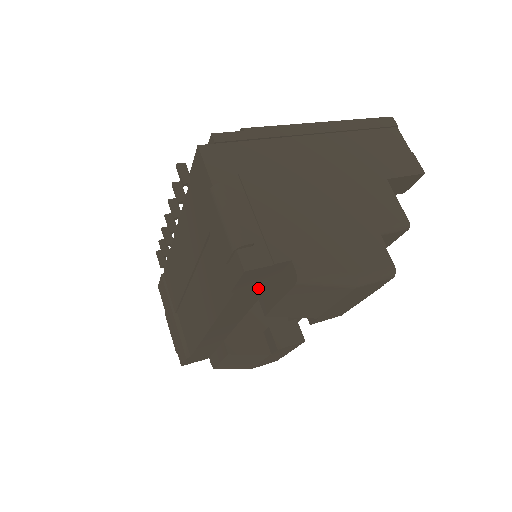
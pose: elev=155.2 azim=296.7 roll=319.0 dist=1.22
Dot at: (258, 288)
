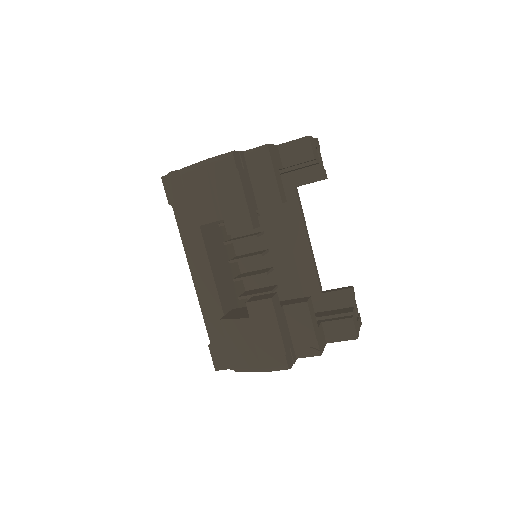
Dot at: (186, 205)
